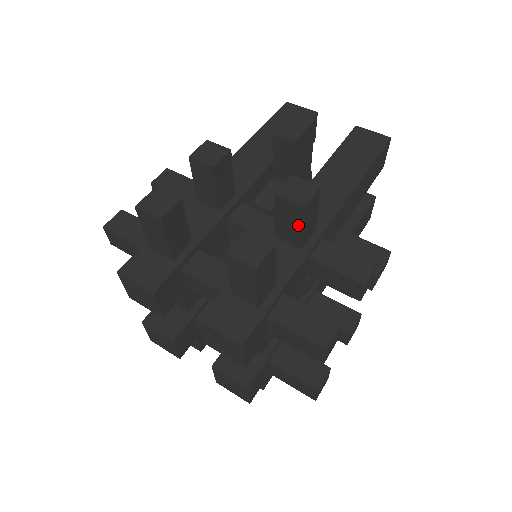
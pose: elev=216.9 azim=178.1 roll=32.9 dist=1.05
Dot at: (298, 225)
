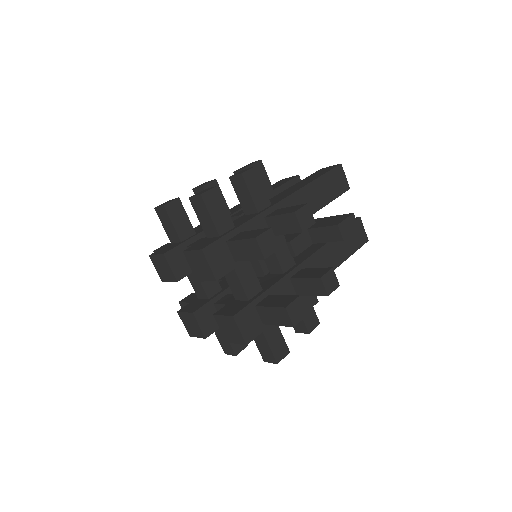
Dot at: (312, 293)
